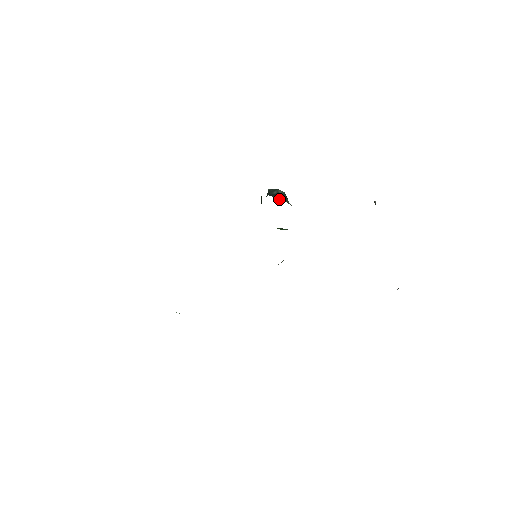
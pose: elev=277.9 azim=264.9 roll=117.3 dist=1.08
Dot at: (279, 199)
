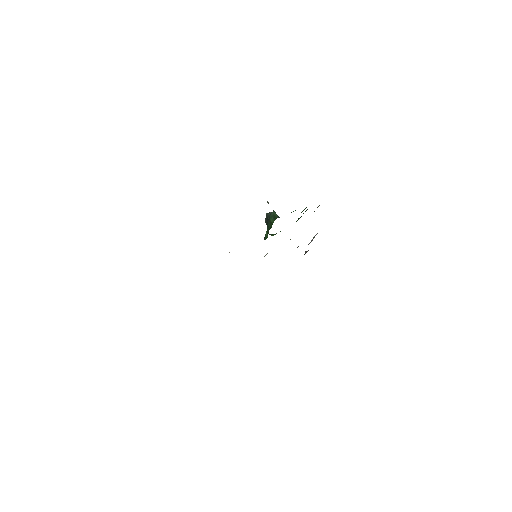
Dot at: occluded
